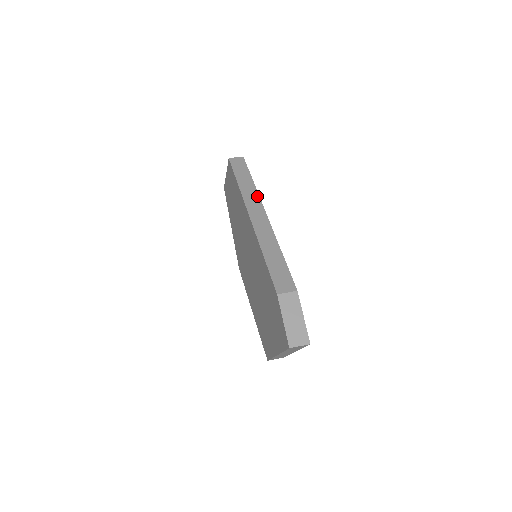
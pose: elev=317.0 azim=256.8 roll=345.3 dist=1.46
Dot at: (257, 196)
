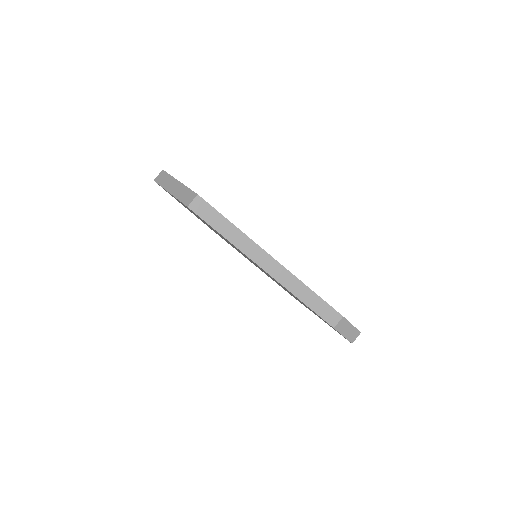
Dot at: (253, 244)
